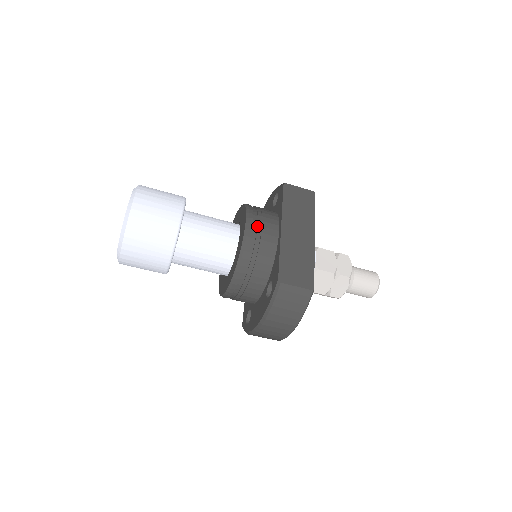
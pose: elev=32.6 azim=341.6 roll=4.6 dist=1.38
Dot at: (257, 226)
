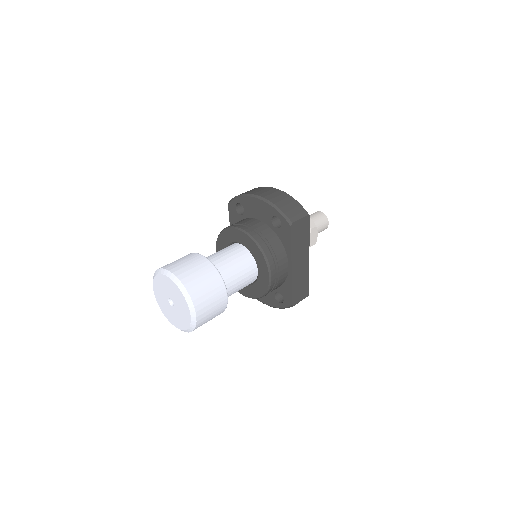
Dot at: (276, 274)
